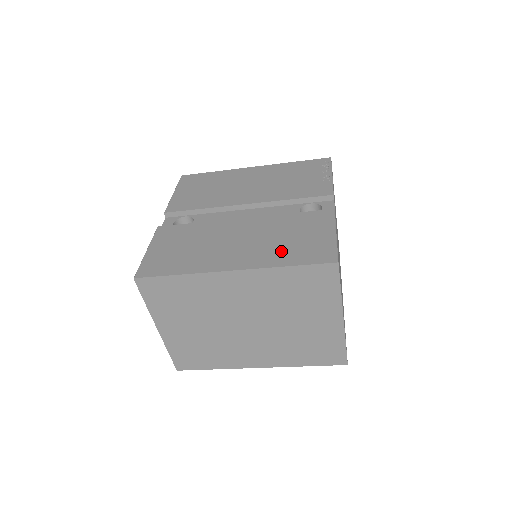
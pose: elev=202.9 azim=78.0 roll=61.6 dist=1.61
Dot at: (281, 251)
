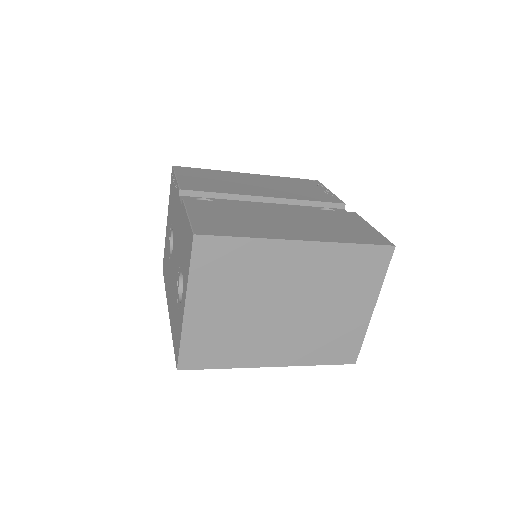
Dot at: (337, 233)
